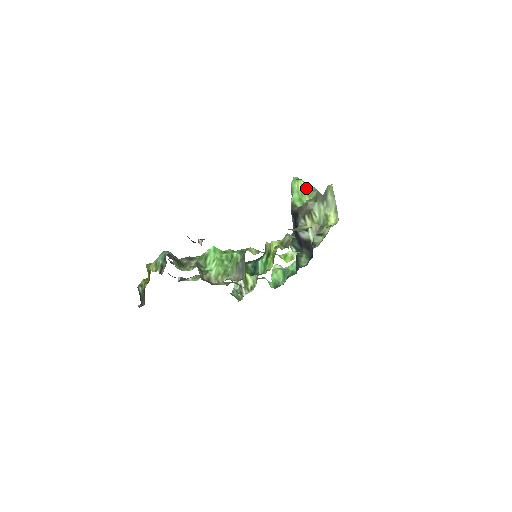
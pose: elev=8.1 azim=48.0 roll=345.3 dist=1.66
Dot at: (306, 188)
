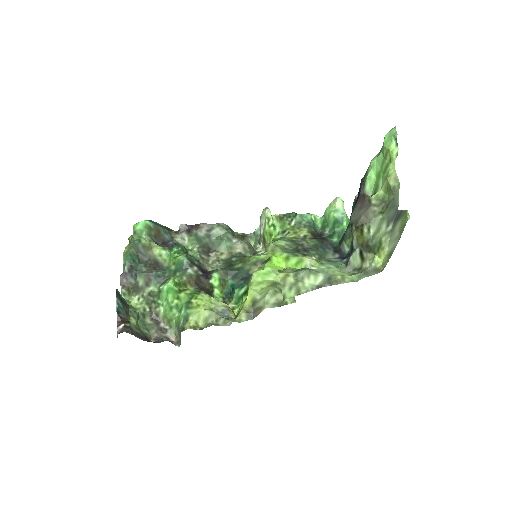
Dot at: (393, 169)
